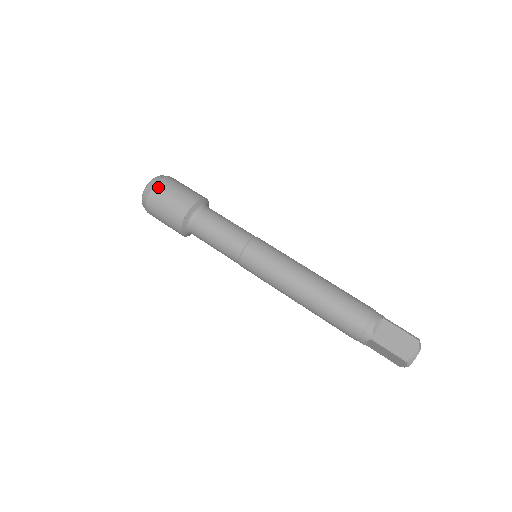
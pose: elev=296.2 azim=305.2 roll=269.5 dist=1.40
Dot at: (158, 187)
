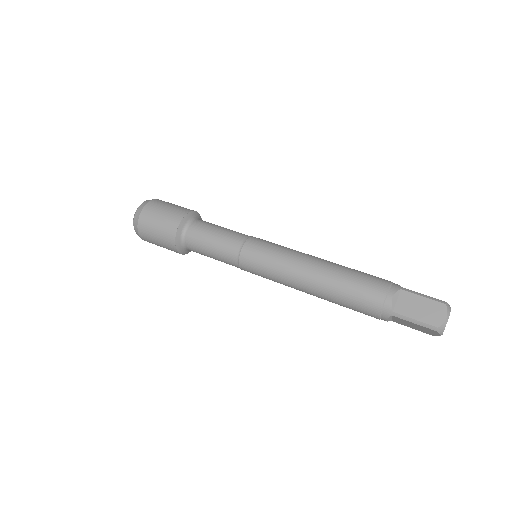
Dot at: occluded
